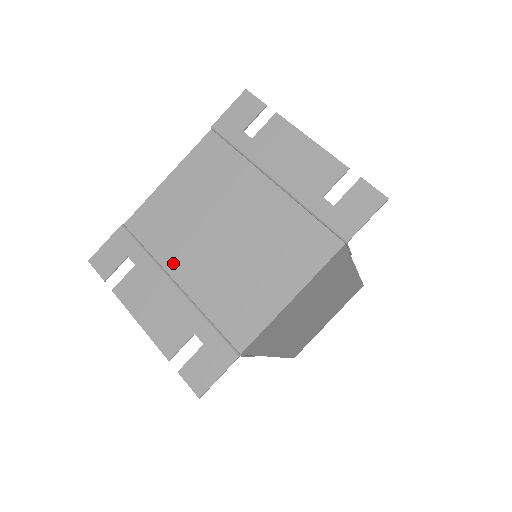
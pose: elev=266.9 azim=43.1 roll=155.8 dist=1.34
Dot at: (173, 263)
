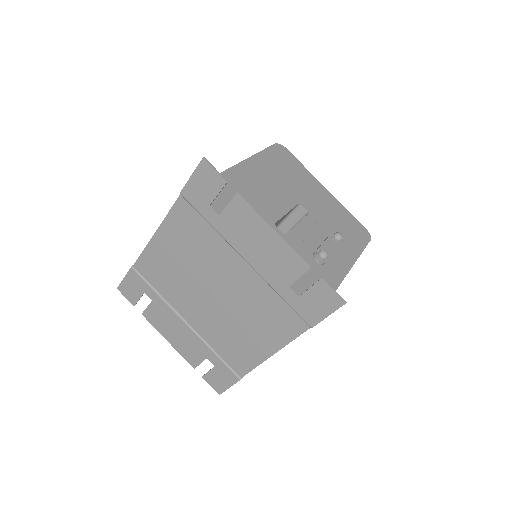
Dot at: (179, 306)
